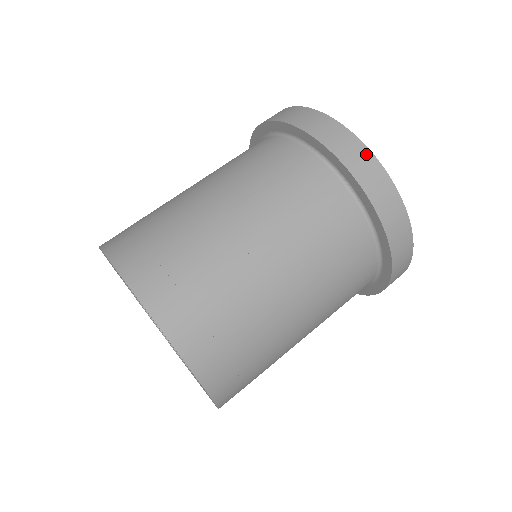
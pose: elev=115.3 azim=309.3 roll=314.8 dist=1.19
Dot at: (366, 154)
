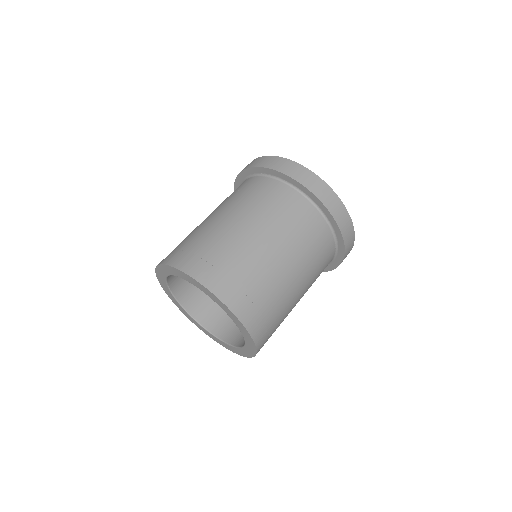
Dot at: (325, 186)
